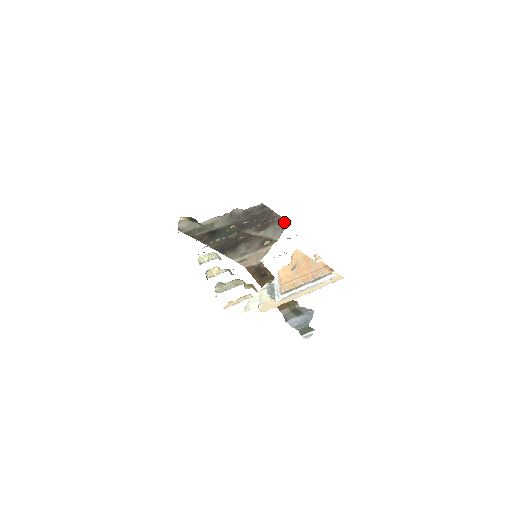
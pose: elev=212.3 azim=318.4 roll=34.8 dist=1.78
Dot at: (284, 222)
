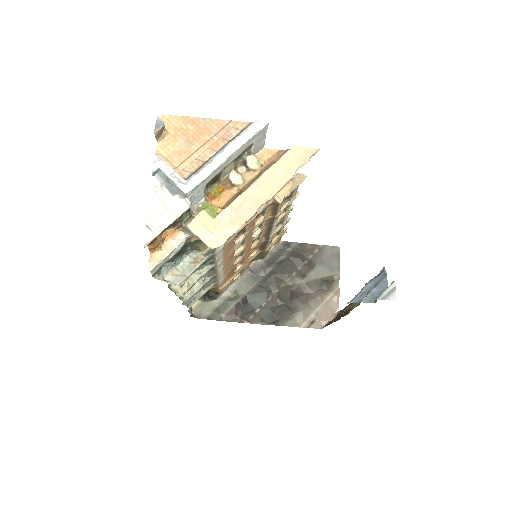
Dot at: (331, 250)
